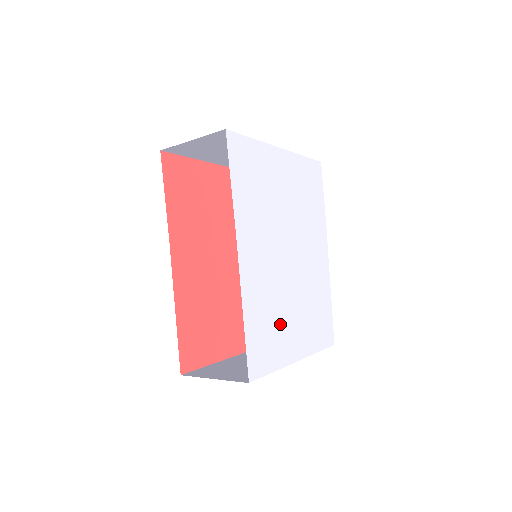
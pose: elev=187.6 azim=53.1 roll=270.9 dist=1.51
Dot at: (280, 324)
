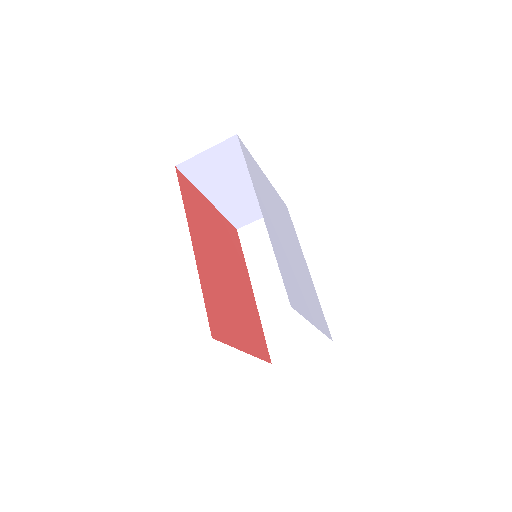
Dot at: (296, 285)
